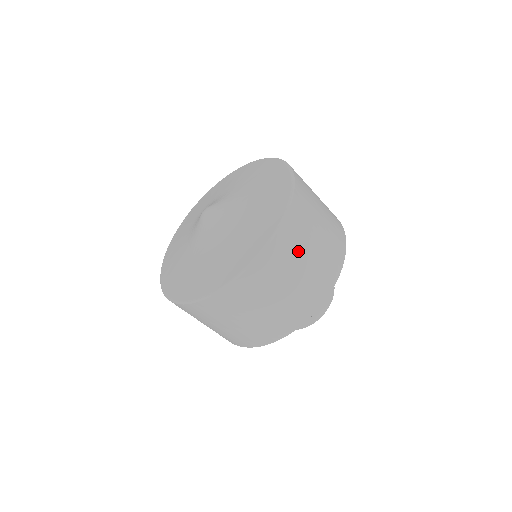
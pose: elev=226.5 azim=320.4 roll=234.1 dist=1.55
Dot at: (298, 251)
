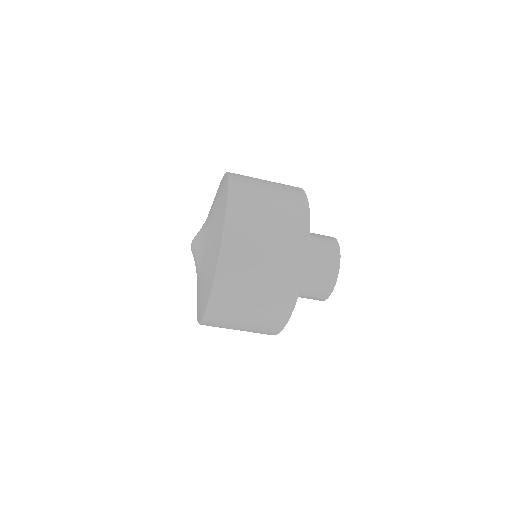
Dot at: (256, 189)
